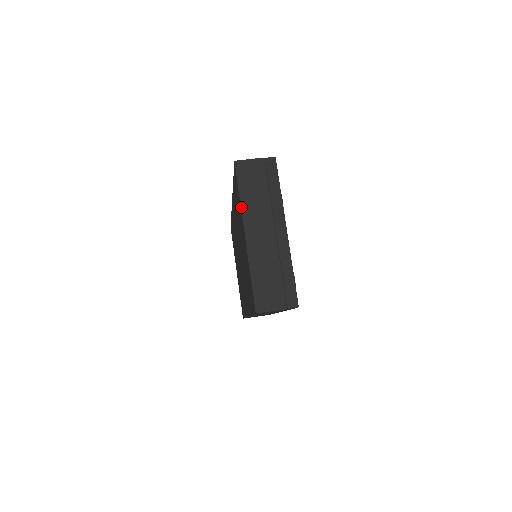
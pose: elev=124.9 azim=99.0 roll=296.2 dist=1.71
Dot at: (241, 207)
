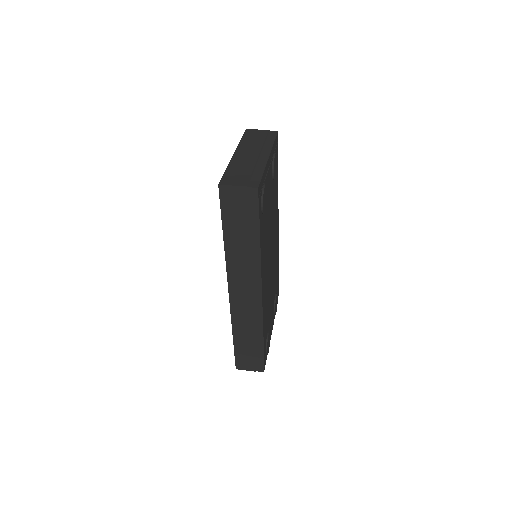
Dot at: (239, 144)
